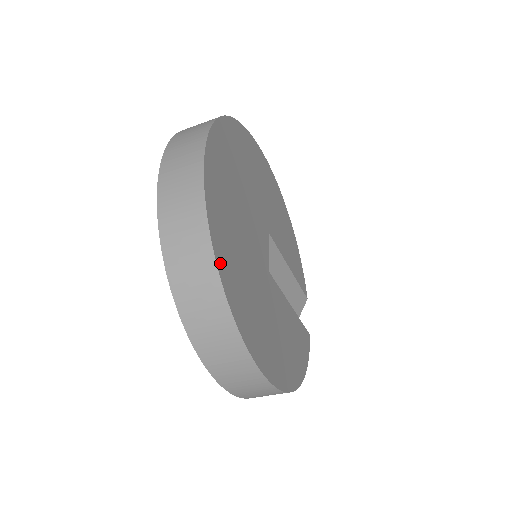
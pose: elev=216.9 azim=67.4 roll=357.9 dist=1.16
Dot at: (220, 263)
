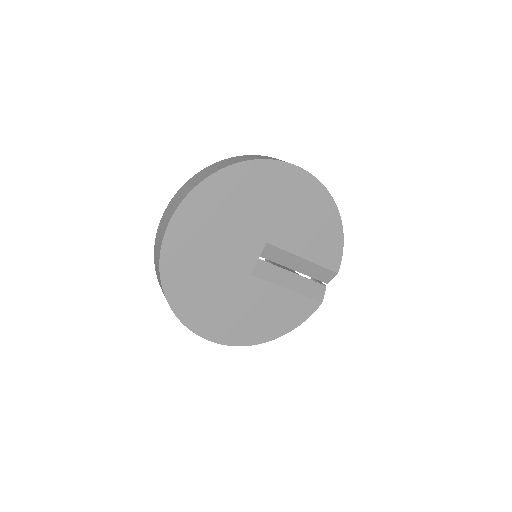
Dot at: (169, 292)
